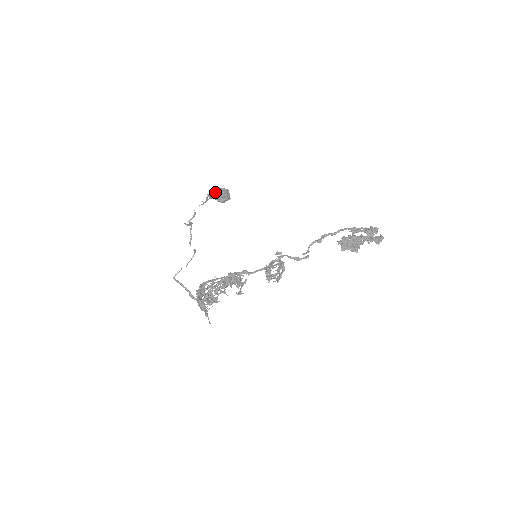
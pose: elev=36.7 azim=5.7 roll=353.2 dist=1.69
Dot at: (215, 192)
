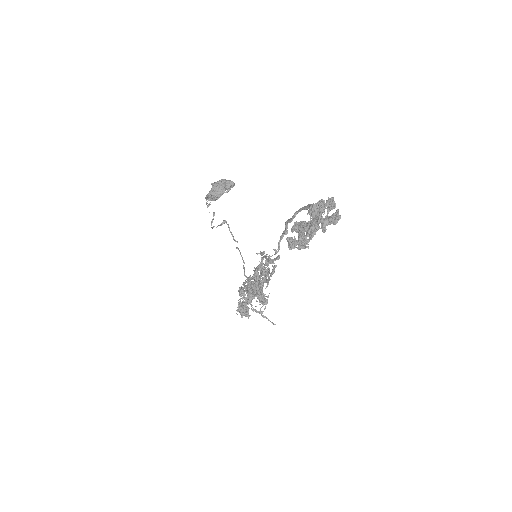
Dot at: occluded
